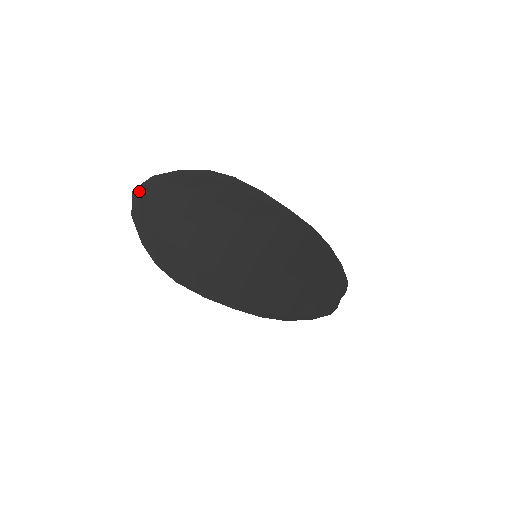
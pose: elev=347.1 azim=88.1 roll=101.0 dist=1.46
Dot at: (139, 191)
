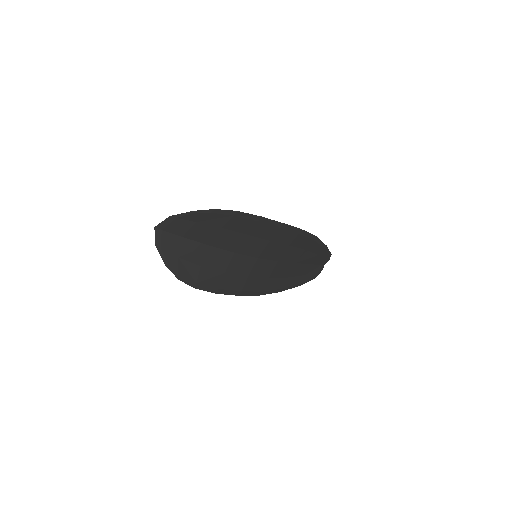
Dot at: (160, 227)
